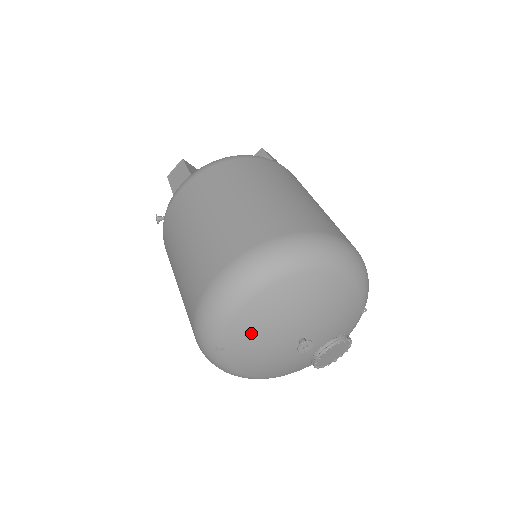
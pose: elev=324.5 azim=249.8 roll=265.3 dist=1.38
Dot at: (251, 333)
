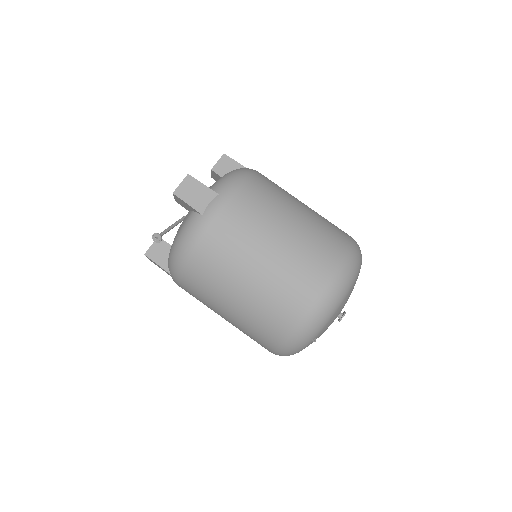
Dot at: (333, 320)
